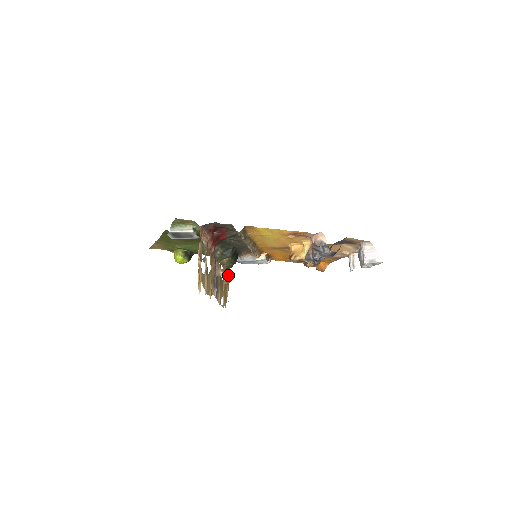
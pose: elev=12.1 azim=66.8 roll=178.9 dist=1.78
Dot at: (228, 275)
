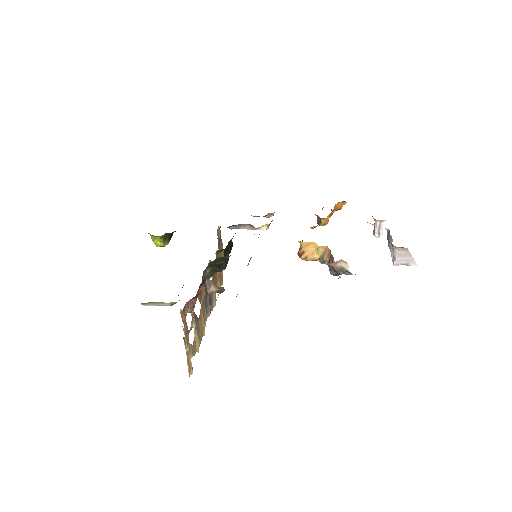
Dot at: occluded
